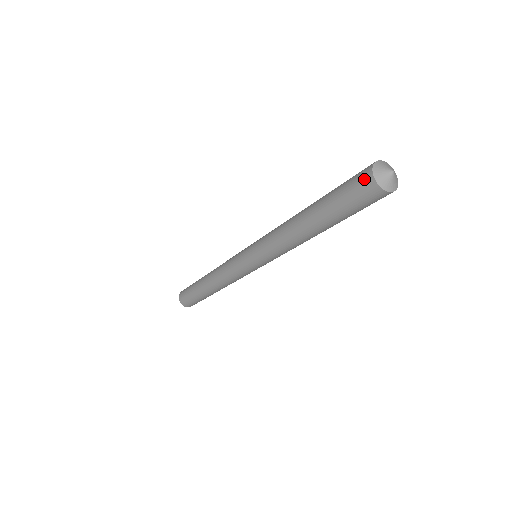
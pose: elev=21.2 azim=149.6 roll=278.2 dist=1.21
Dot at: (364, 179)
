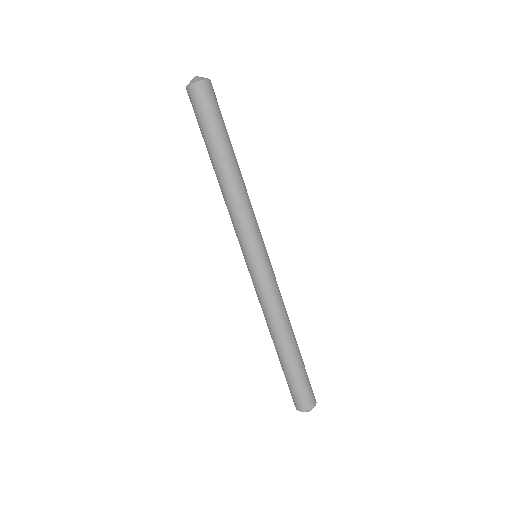
Dot at: (193, 93)
